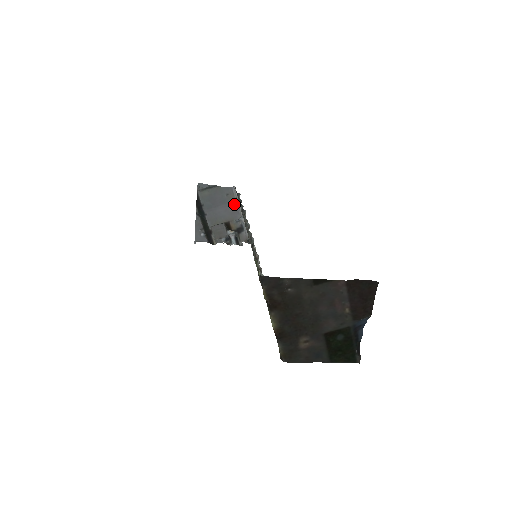
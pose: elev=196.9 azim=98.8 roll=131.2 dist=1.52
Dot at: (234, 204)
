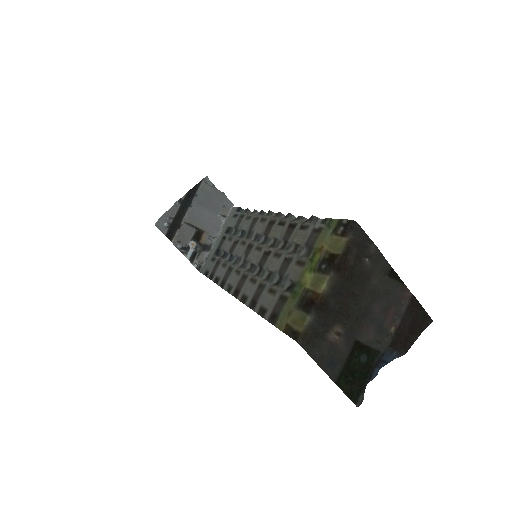
Dot at: (220, 220)
